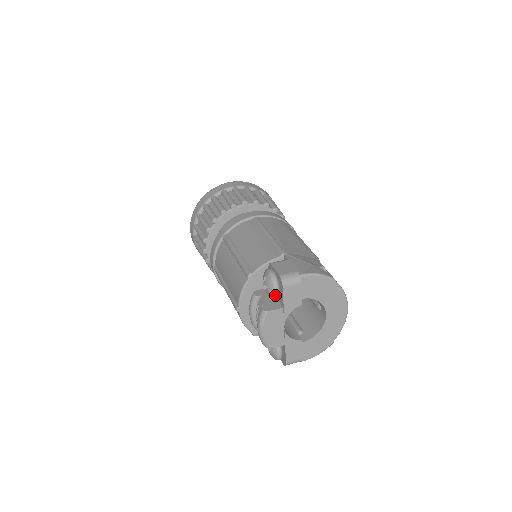
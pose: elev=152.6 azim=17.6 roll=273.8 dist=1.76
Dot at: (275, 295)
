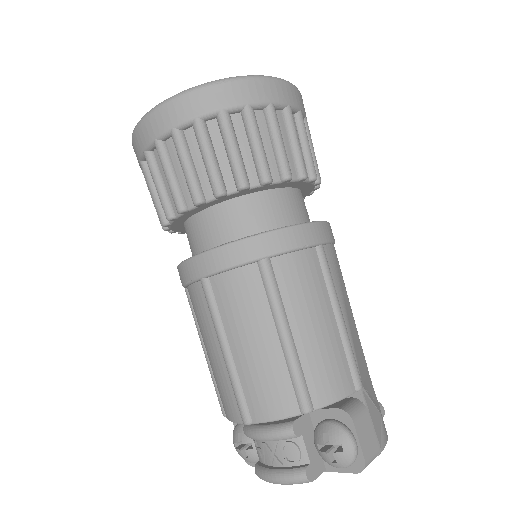
Dot at: occluded
